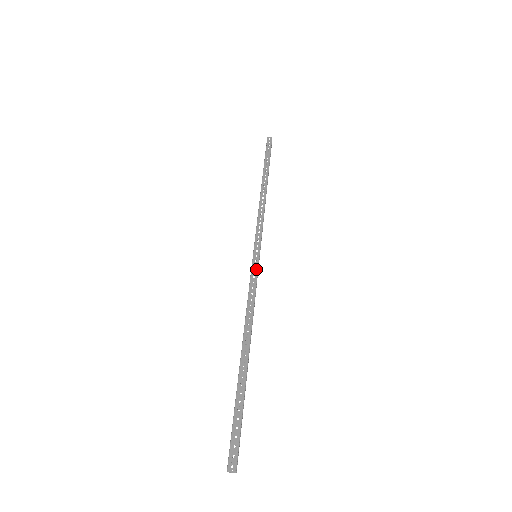
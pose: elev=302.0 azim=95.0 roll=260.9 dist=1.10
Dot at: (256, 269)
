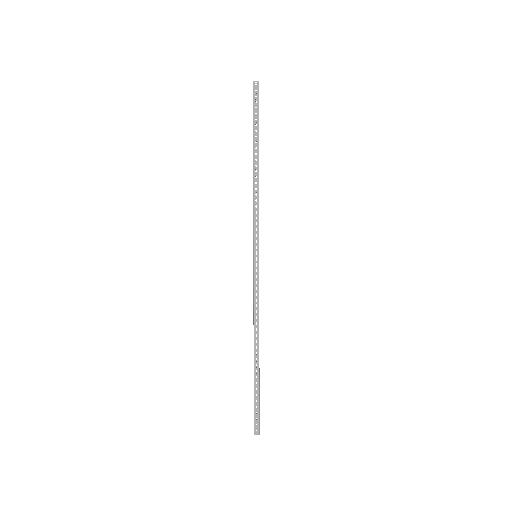
Dot at: (257, 273)
